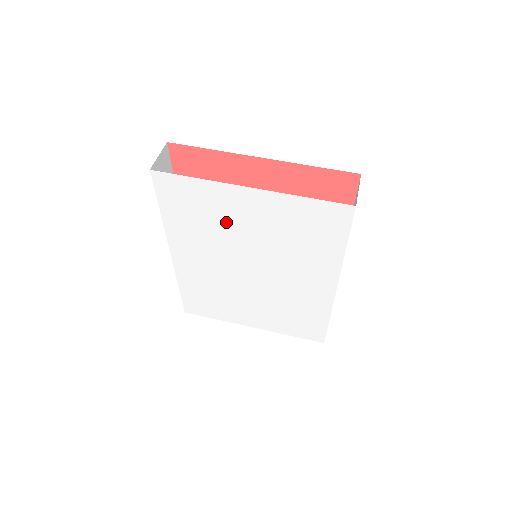
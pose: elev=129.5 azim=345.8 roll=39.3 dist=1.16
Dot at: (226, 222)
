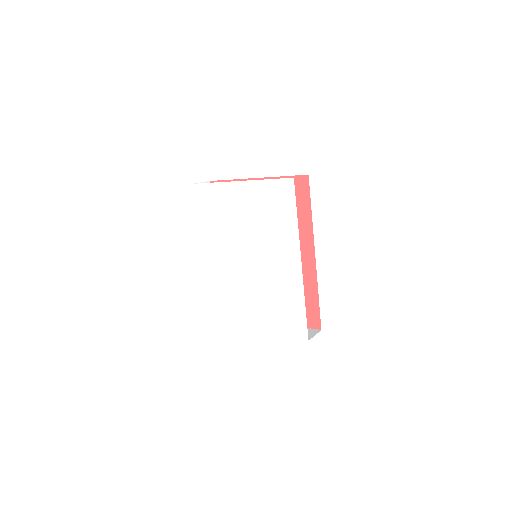
Dot at: (230, 215)
